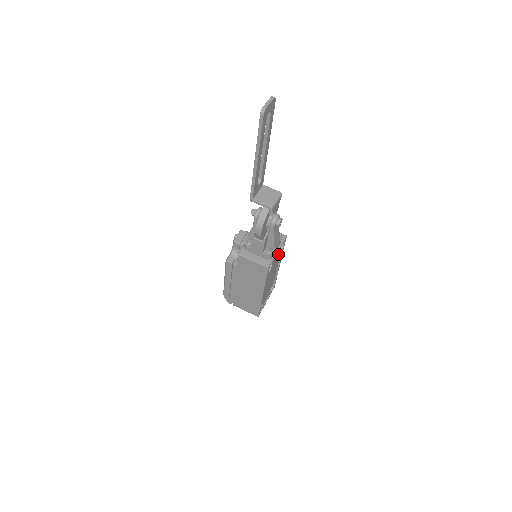
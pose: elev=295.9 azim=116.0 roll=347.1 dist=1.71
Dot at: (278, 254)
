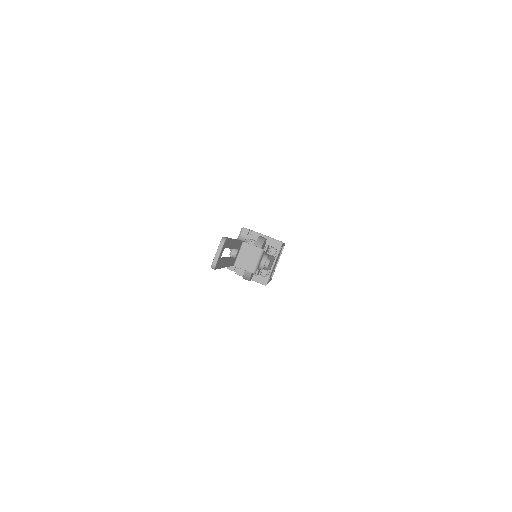
Dot at: occluded
